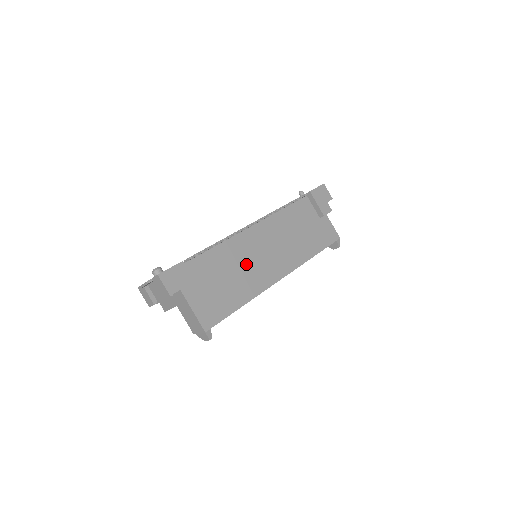
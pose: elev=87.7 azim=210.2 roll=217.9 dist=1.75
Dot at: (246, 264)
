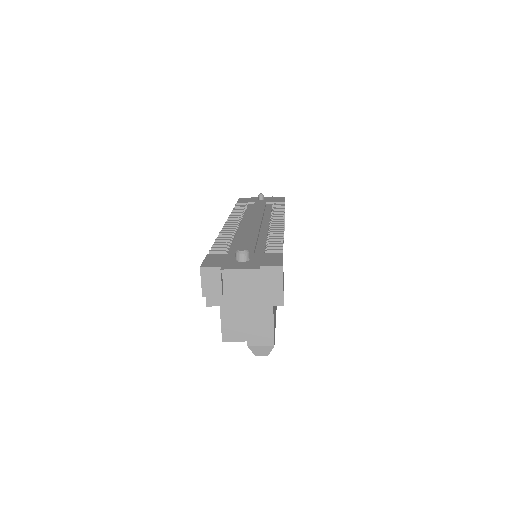
Dot at: occluded
